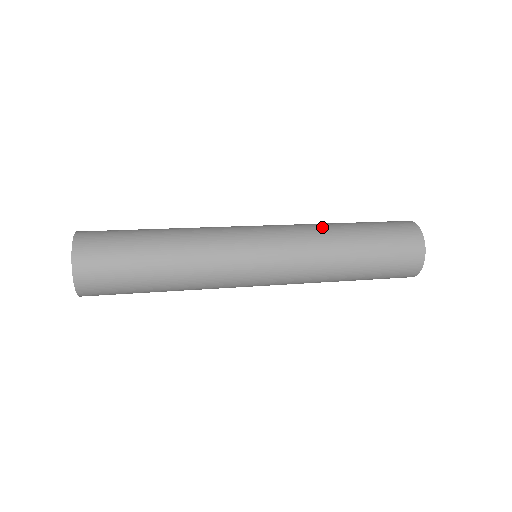
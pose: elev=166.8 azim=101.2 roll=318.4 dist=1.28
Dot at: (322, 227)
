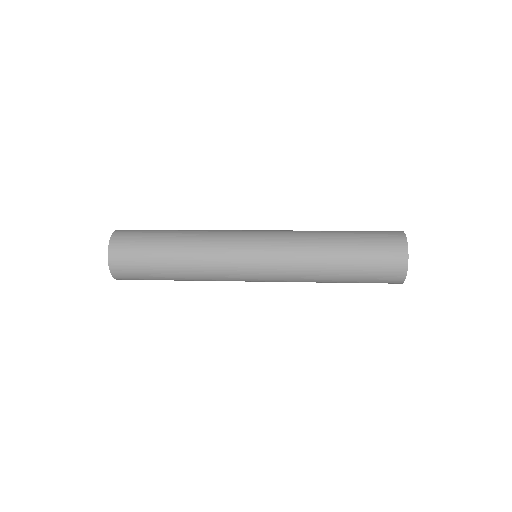
Dot at: (312, 232)
